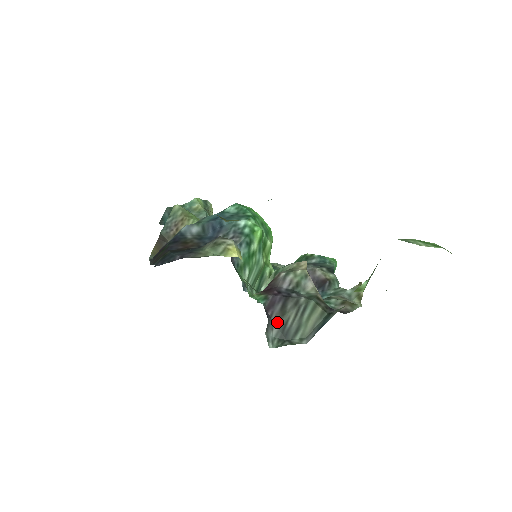
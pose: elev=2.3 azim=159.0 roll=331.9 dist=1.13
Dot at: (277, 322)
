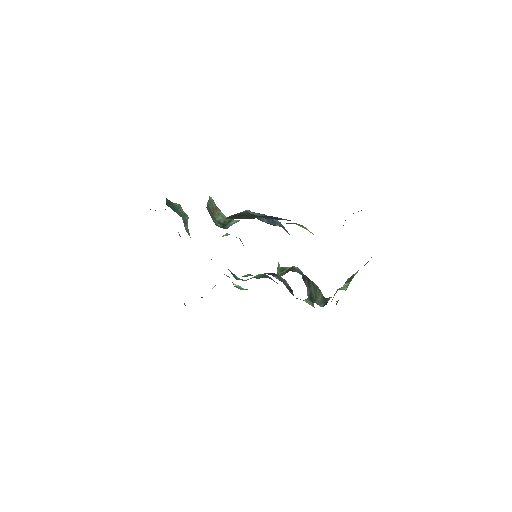
Dot at: (308, 289)
